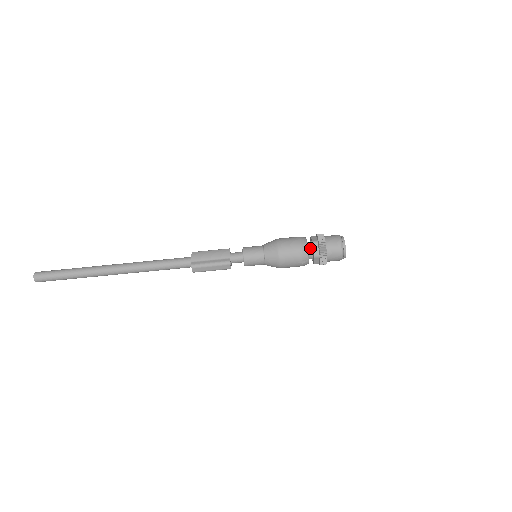
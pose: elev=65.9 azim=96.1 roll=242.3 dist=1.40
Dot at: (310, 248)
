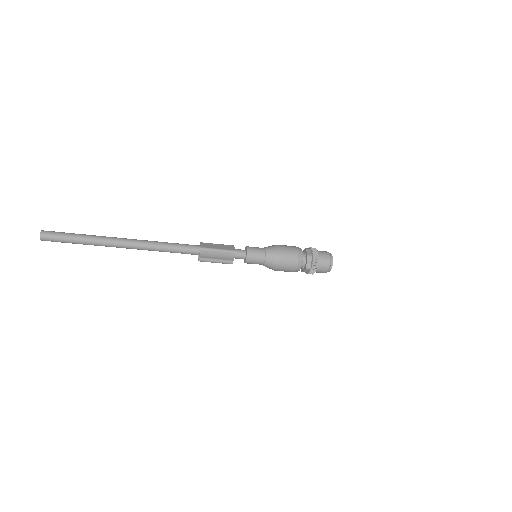
Dot at: (302, 267)
